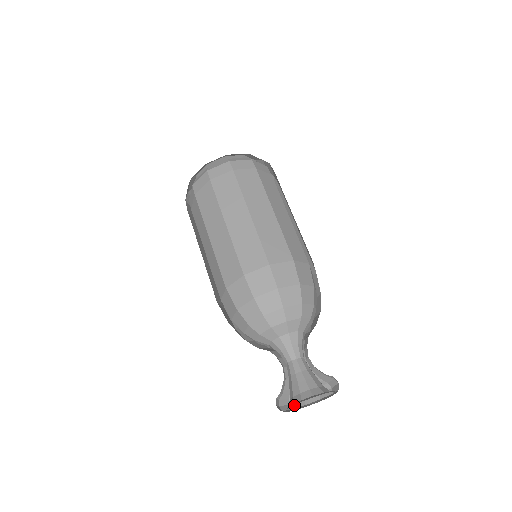
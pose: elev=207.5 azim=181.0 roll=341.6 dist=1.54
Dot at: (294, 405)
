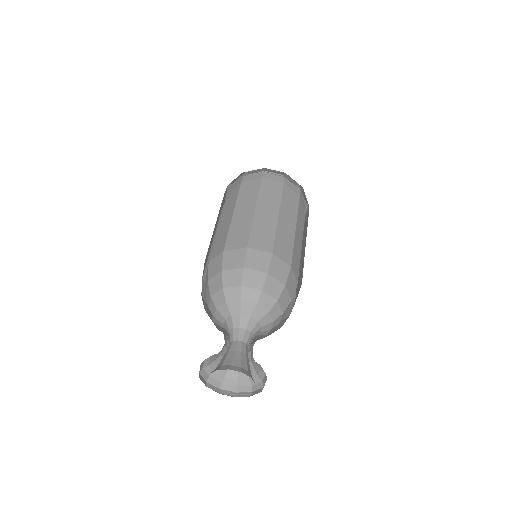
Dot at: (210, 385)
